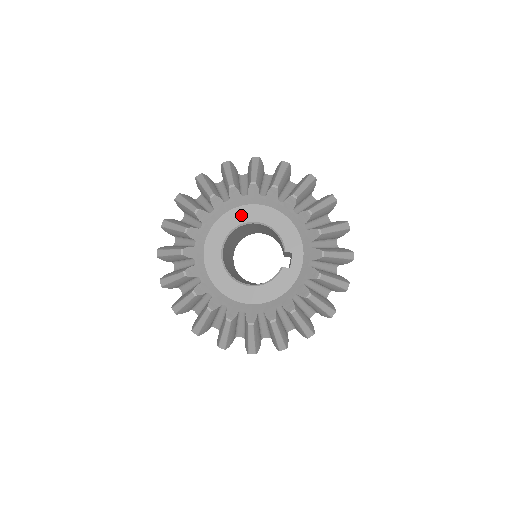
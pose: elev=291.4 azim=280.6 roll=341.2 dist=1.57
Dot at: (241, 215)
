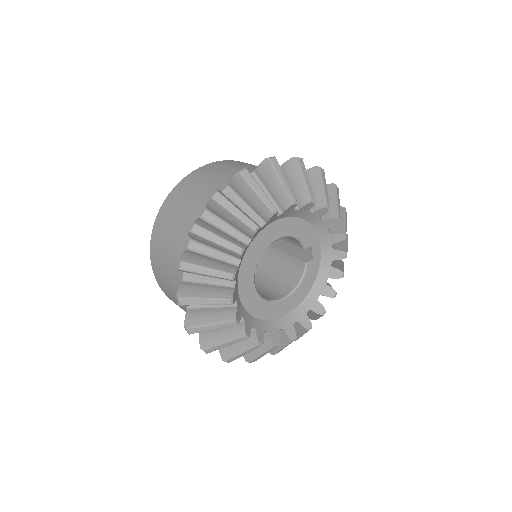
Dot at: (260, 244)
